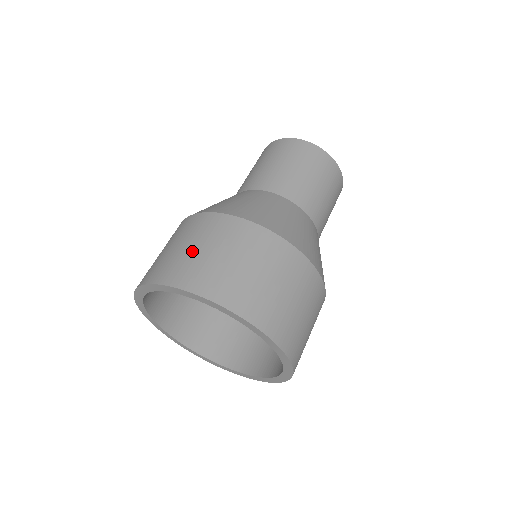
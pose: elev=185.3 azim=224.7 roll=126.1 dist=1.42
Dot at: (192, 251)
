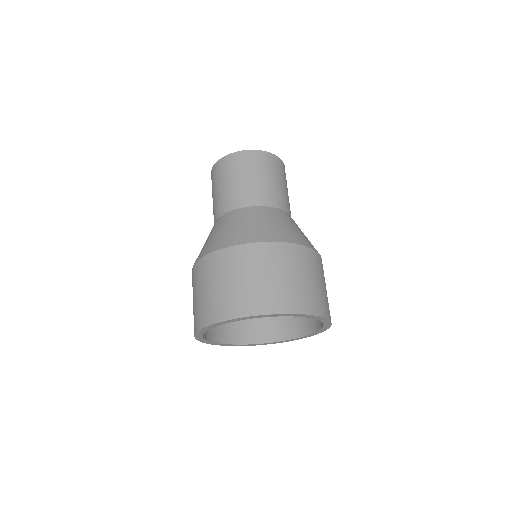
Dot at: (264, 281)
